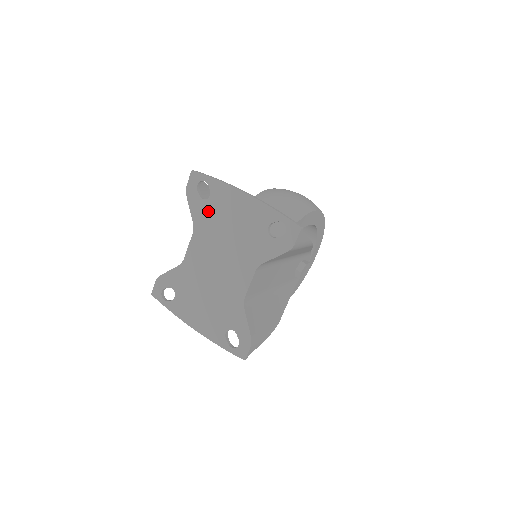
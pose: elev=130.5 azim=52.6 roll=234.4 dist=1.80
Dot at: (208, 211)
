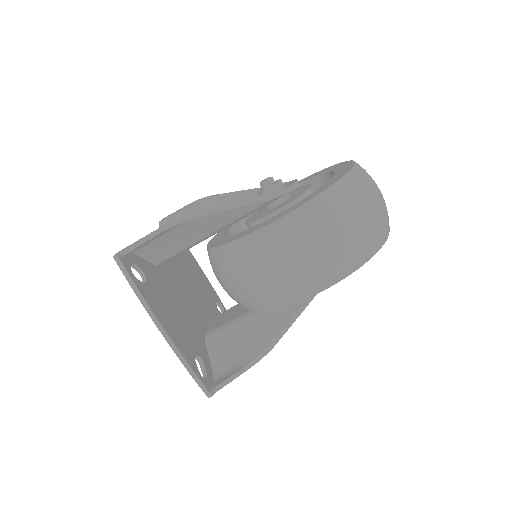
Dot at: occluded
